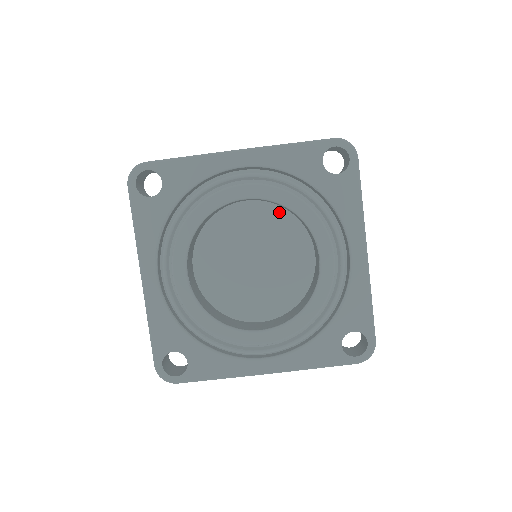
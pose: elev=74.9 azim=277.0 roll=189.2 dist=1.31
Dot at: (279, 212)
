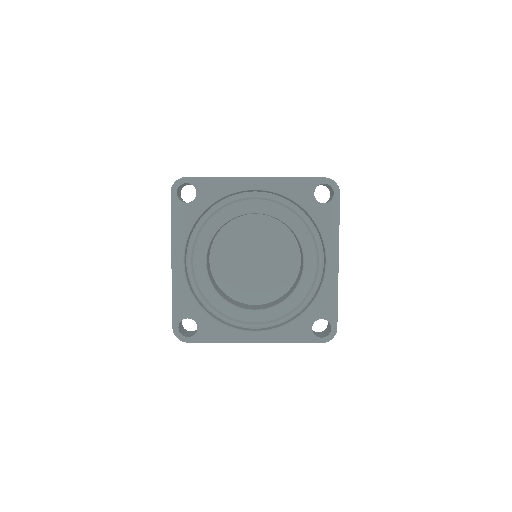
Dot at: (278, 225)
